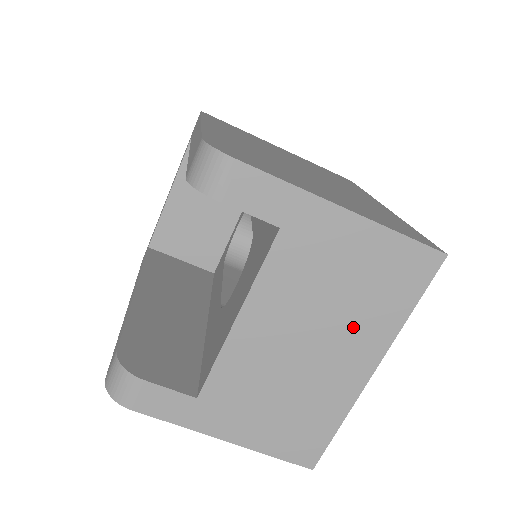
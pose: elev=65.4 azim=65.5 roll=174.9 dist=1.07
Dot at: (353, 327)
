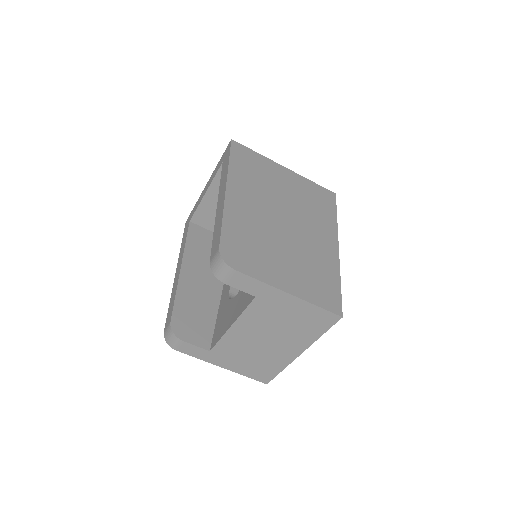
Dot at: (291, 337)
